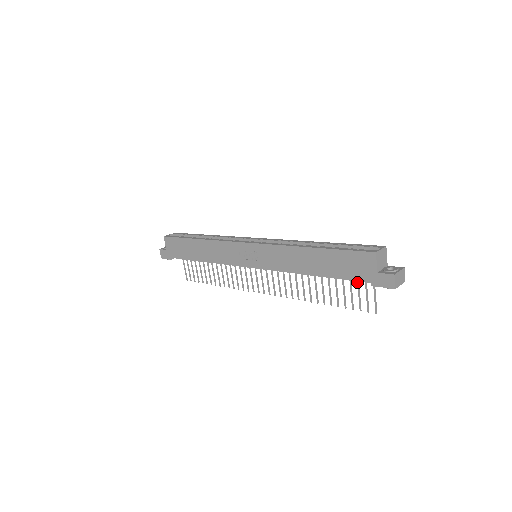
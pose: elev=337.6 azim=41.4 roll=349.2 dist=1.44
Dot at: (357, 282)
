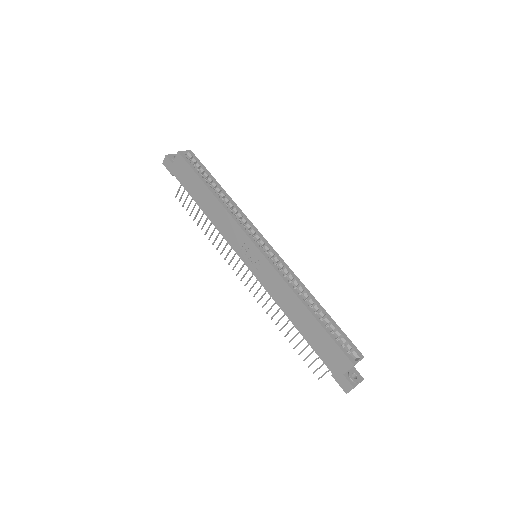
Dot at: occluded
